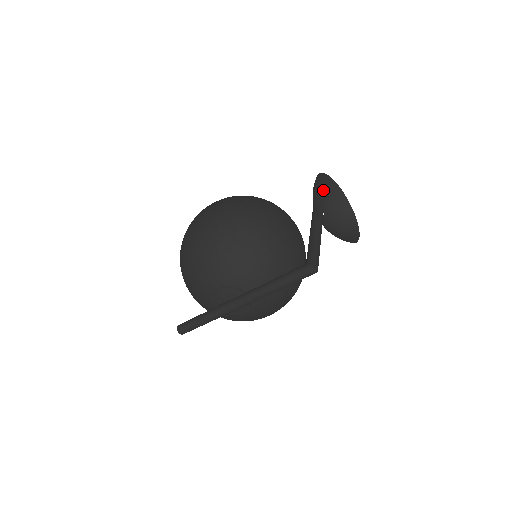
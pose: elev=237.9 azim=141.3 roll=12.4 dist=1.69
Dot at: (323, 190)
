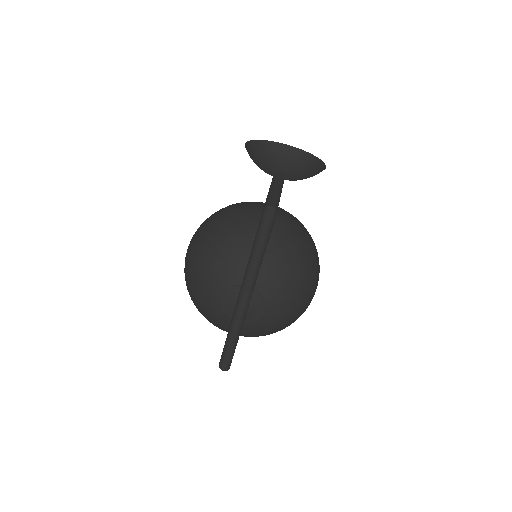
Dot at: (271, 156)
